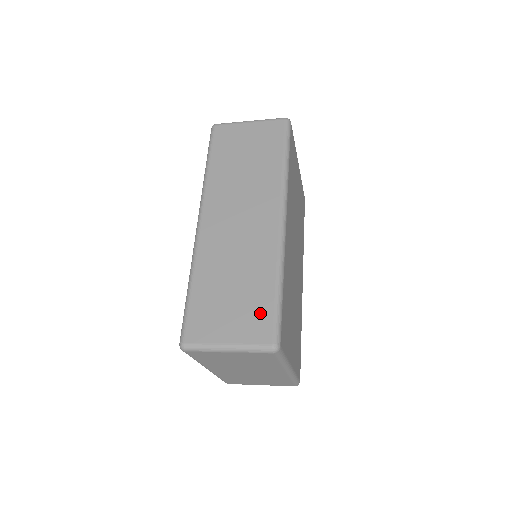
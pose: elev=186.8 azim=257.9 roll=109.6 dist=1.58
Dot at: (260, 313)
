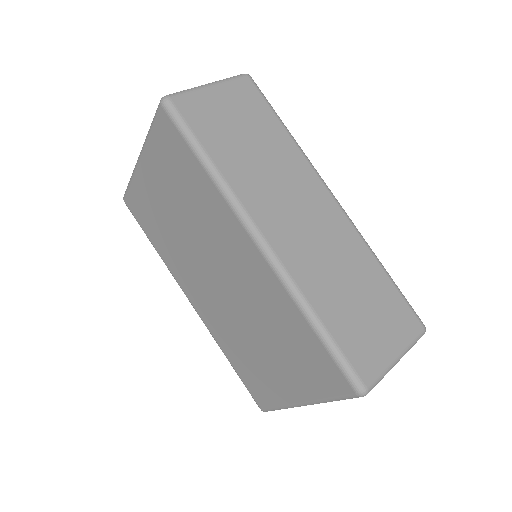
Dot at: (395, 306)
